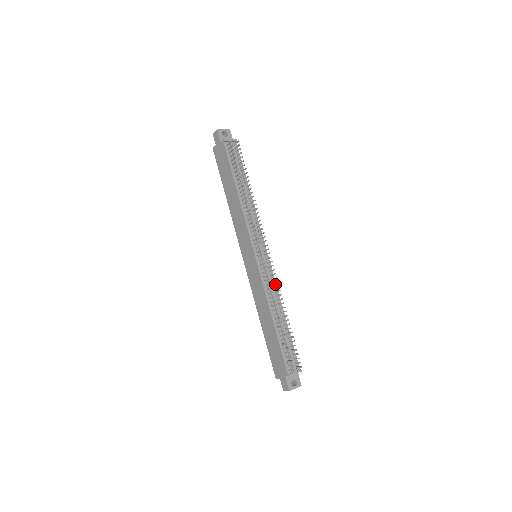
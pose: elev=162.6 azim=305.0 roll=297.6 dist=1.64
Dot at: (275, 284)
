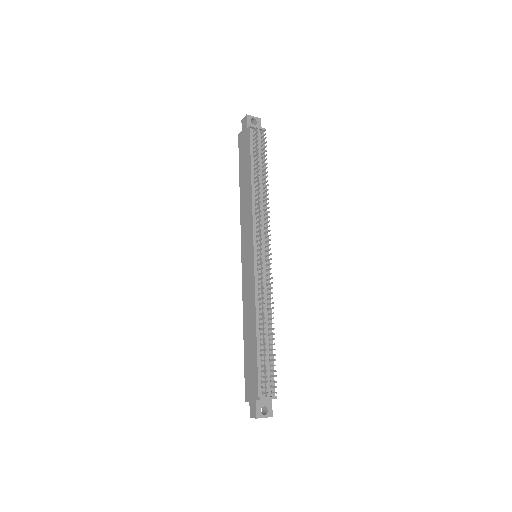
Dot at: (269, 291)
